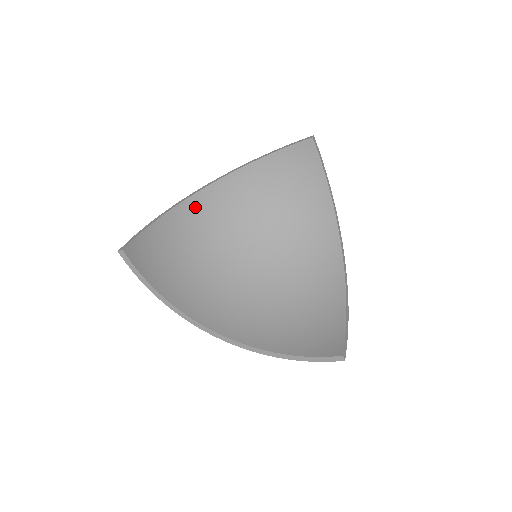
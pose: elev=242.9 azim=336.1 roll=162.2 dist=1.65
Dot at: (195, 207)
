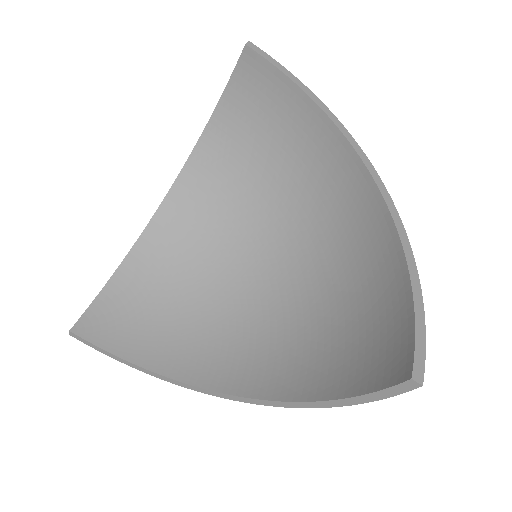
Dot at: (164, 230)
